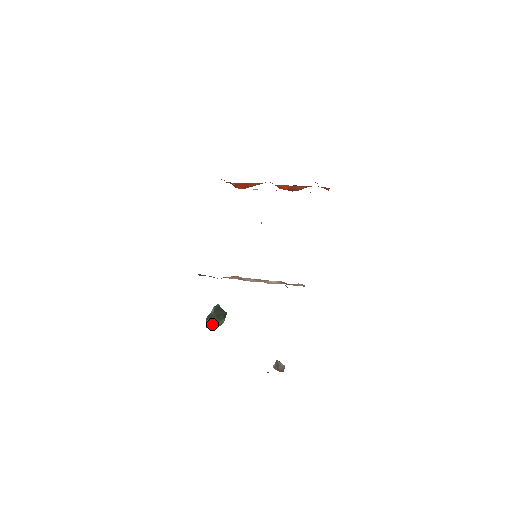
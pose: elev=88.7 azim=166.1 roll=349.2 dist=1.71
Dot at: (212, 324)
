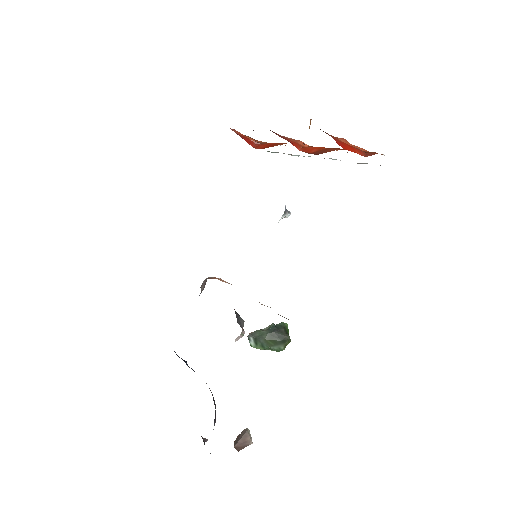
Dot at: (261, 345)
